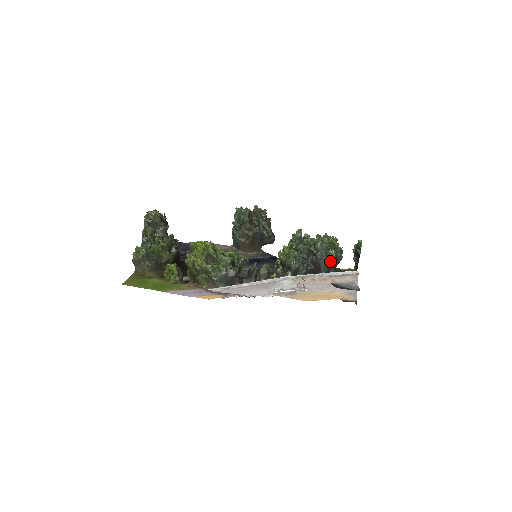
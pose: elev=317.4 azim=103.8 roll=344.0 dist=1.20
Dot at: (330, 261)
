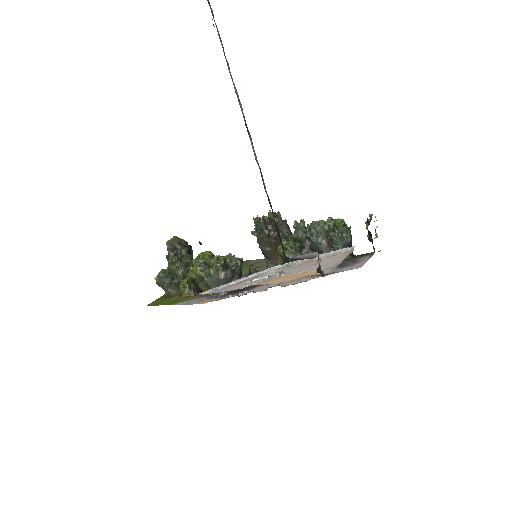
Dot at: (335, 244)
